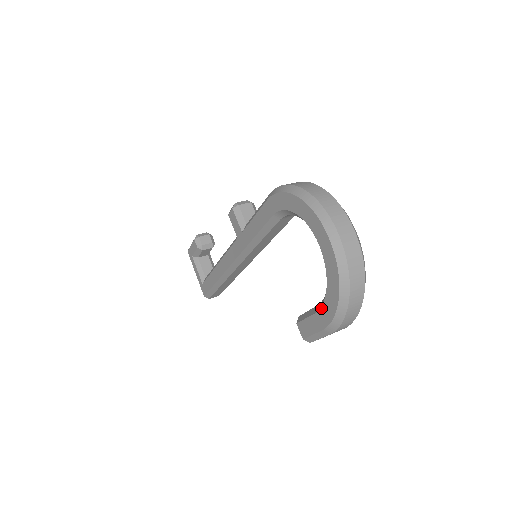
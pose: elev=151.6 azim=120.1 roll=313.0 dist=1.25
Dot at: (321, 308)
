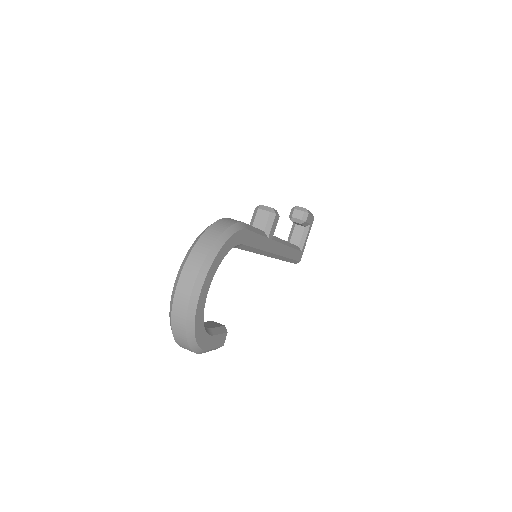
Dot at: occluded
